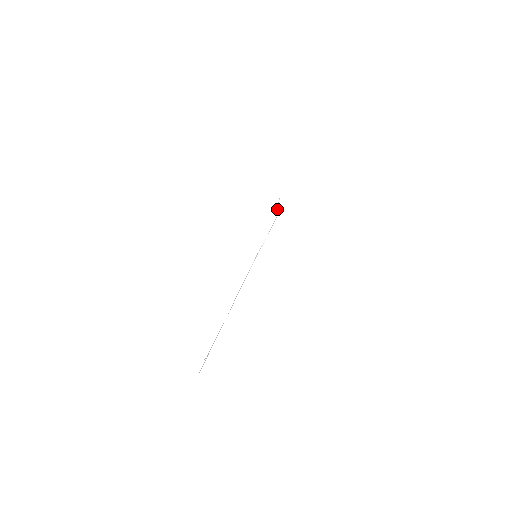
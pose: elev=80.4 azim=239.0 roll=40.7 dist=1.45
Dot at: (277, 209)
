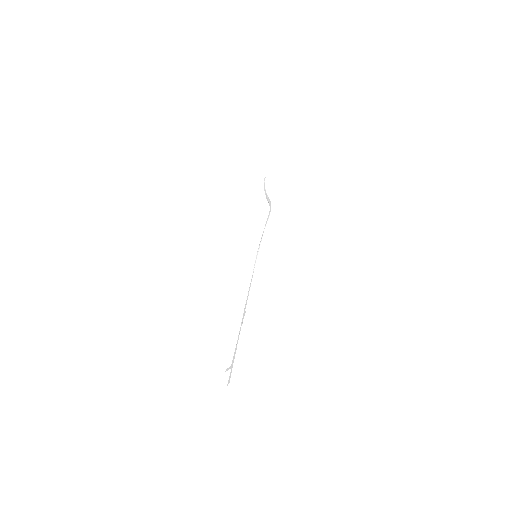
Dot at: (266, 196)
